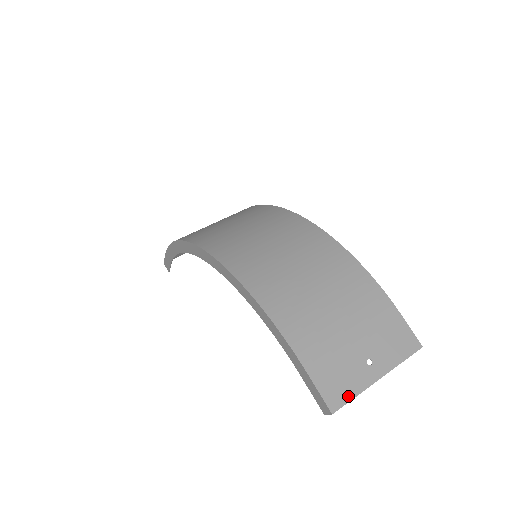
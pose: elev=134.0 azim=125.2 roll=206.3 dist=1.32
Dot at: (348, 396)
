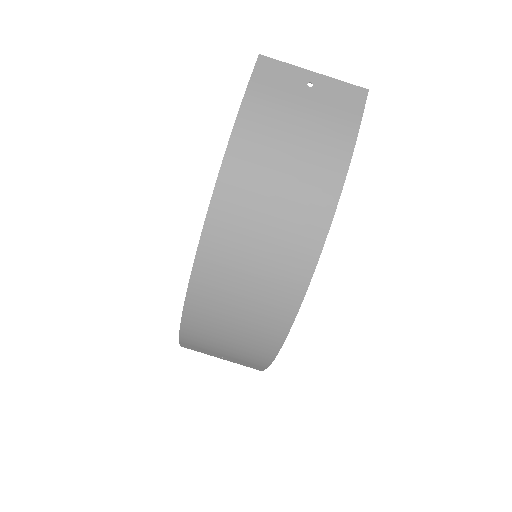
Dot at: occluded
